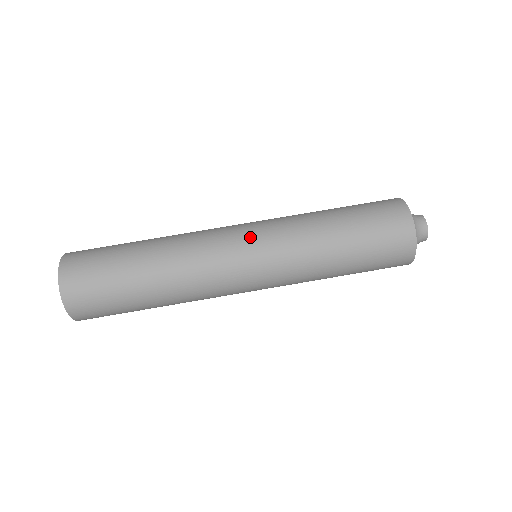
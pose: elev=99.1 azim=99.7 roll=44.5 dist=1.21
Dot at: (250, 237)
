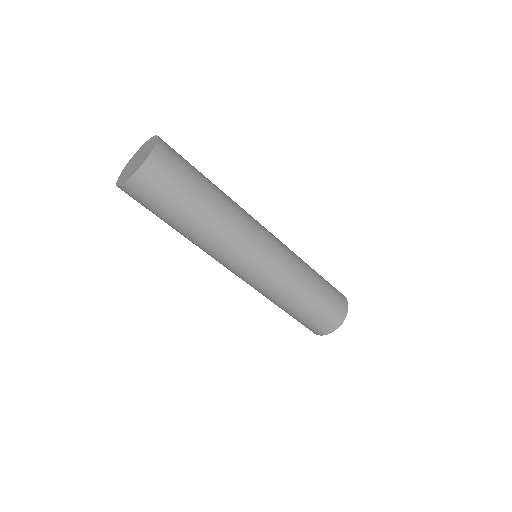
Dot at: (261, 268)
